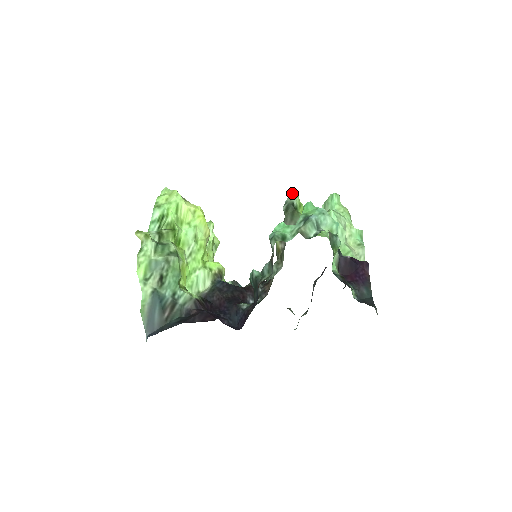
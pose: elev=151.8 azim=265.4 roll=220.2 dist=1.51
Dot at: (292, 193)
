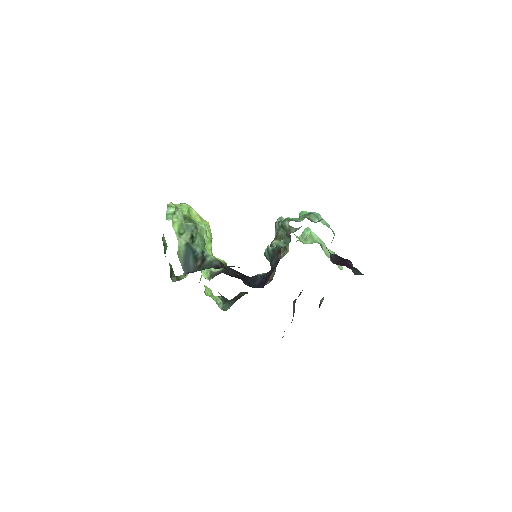
Dot at: (281, 216)
